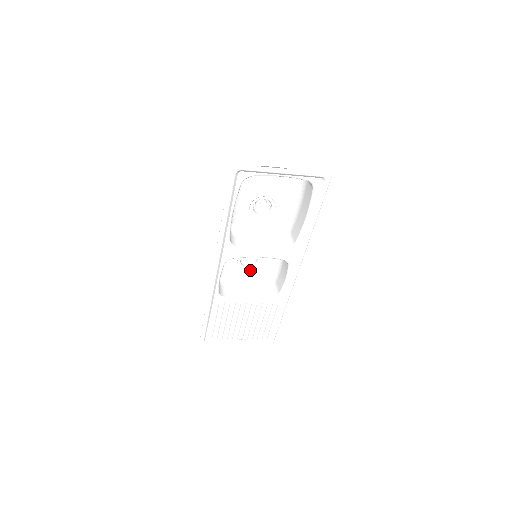
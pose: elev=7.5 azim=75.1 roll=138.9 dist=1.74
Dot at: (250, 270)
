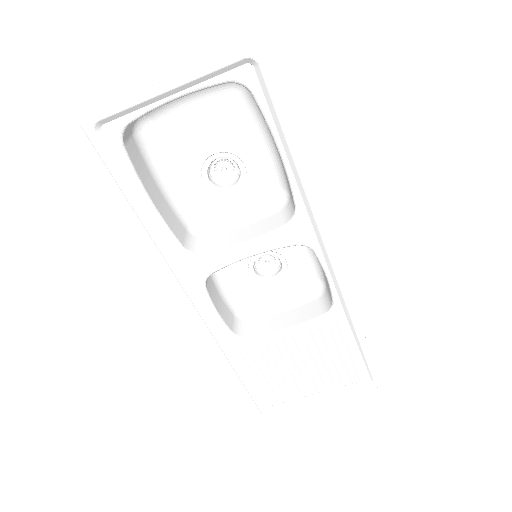
Dot at: (280, 280)
